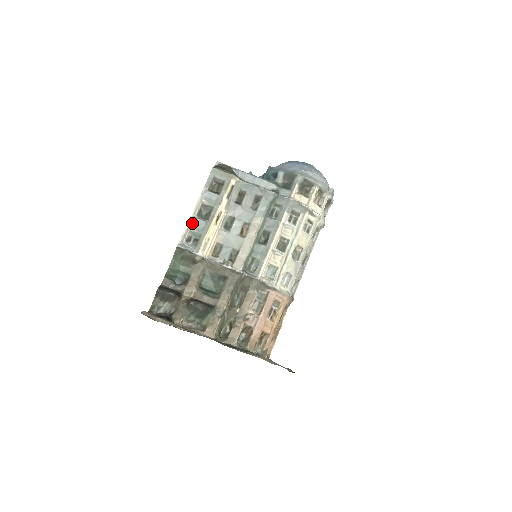
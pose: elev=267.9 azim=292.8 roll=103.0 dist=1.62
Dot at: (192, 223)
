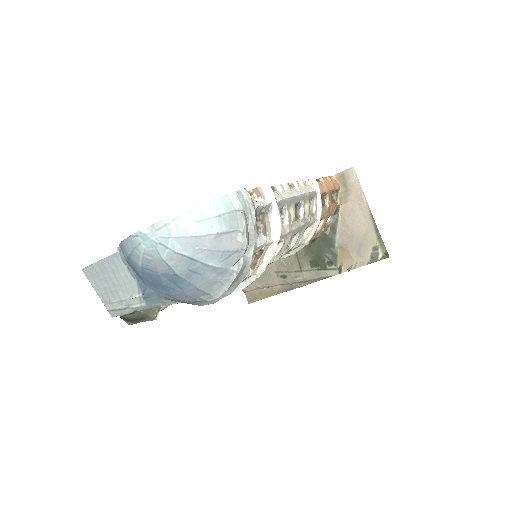
Dot at: occluded
